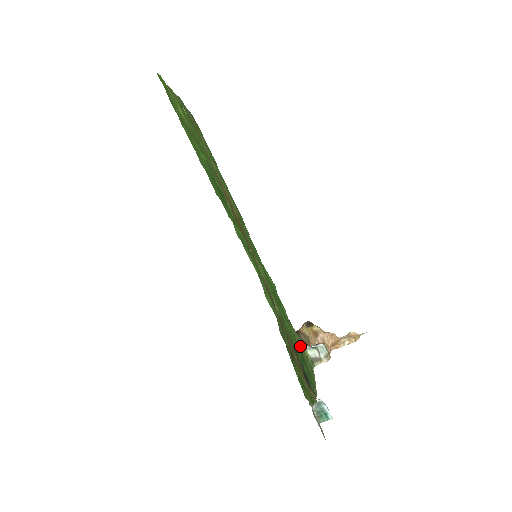
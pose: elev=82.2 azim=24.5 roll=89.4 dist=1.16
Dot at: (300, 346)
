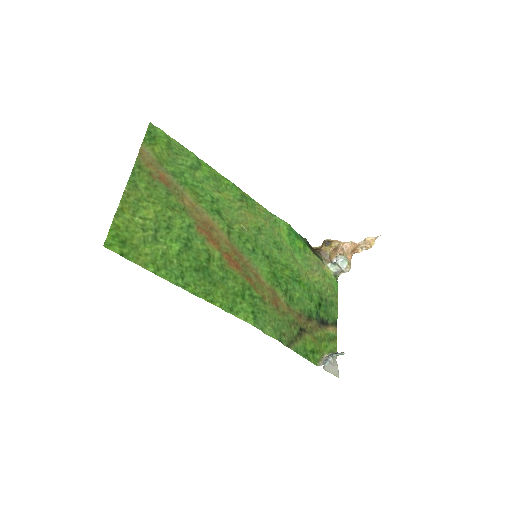
Dot at: (319, 280)
